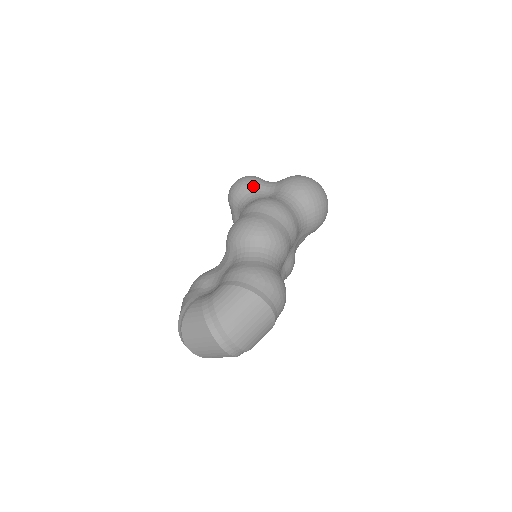
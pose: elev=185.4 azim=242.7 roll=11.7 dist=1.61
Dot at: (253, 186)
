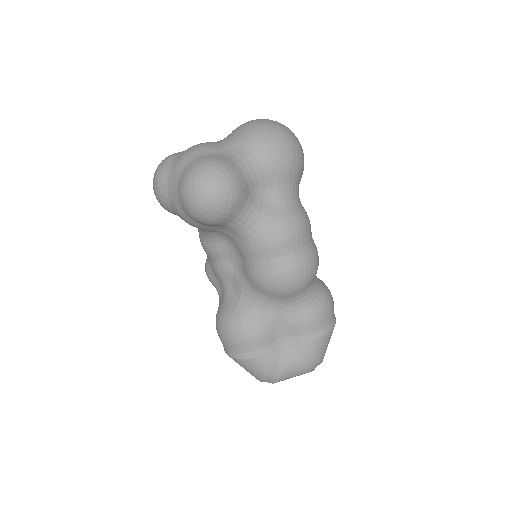
Dot at: (244, 195)
